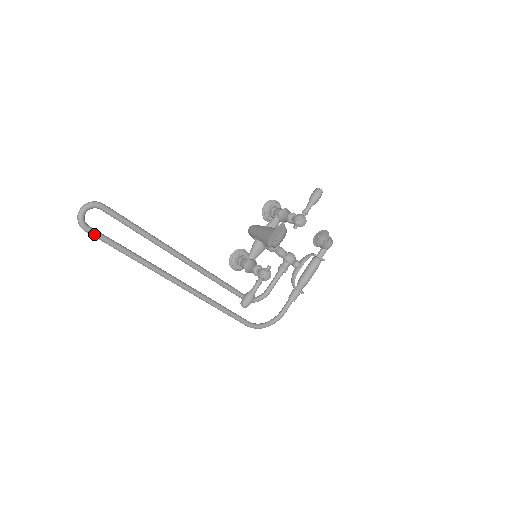
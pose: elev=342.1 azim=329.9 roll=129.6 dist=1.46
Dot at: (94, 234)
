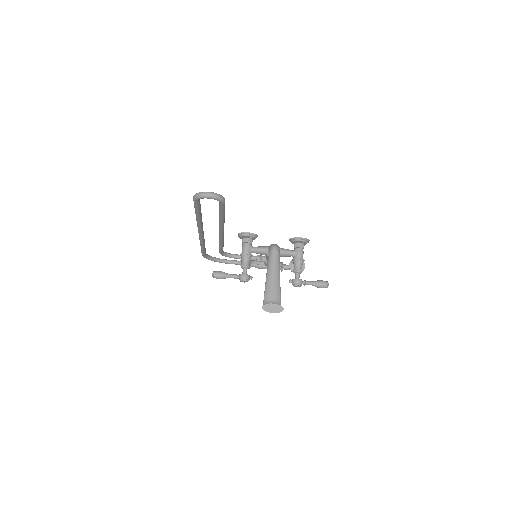
Dot at: (196, 204)
